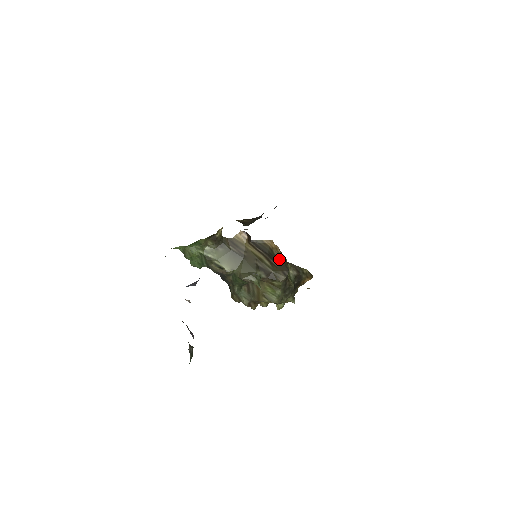
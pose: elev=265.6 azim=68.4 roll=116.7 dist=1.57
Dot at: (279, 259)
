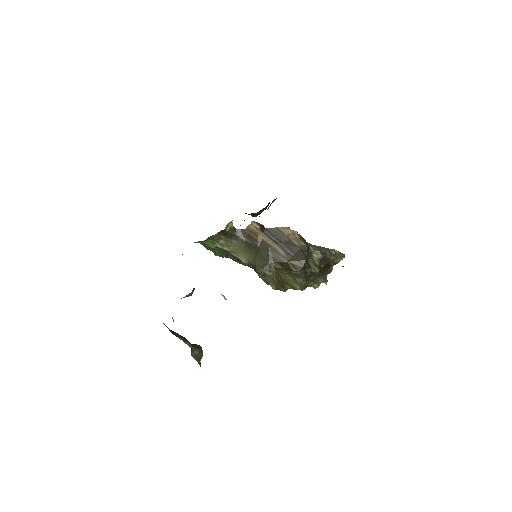
Dot at: (296, 246)
